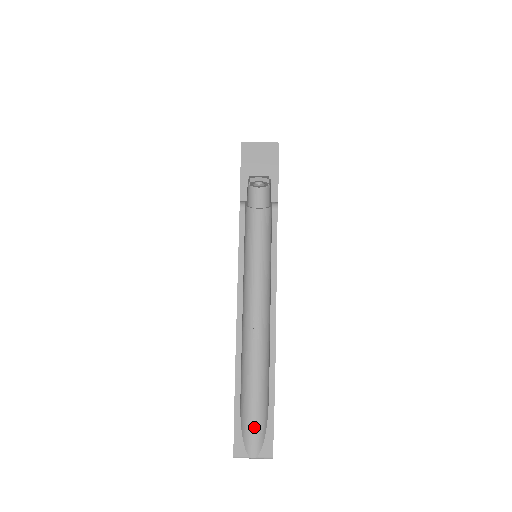
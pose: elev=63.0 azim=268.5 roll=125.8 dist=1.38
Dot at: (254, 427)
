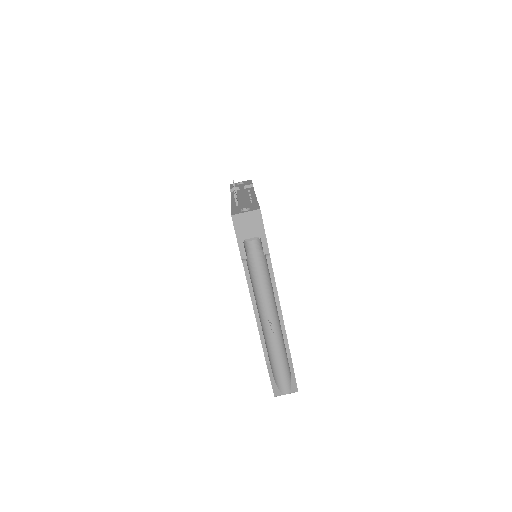
Dot at: (283, 380)
